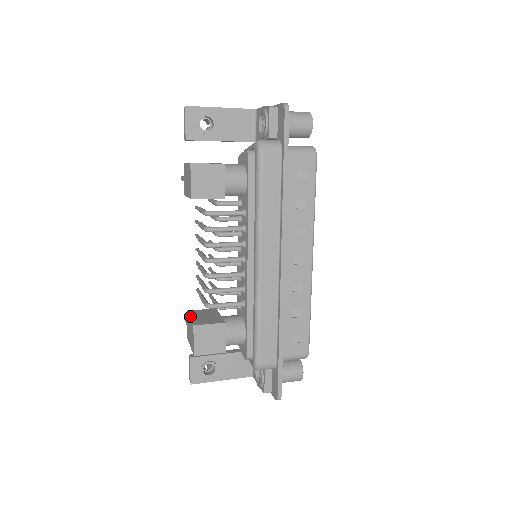
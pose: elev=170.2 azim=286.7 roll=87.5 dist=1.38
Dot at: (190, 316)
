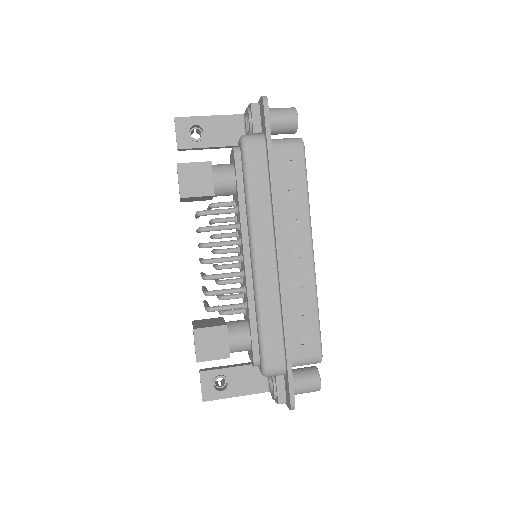
Dot at: (193, 323)
